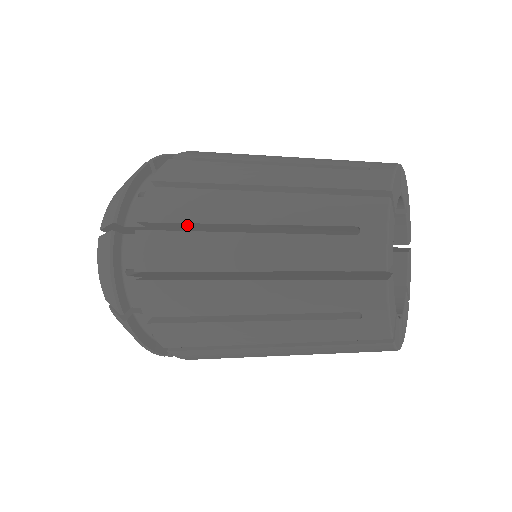
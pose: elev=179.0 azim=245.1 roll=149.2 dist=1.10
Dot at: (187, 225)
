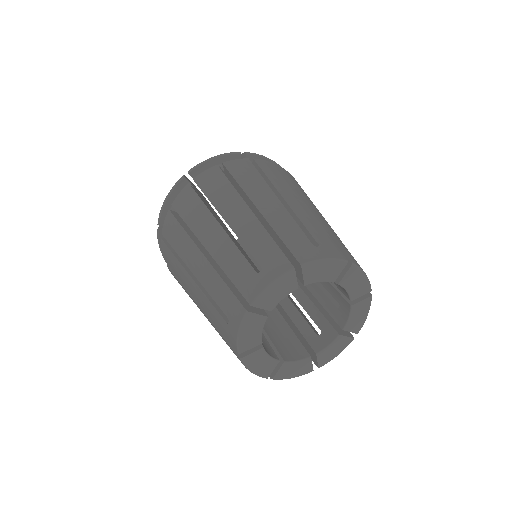
Dot at: occluded
